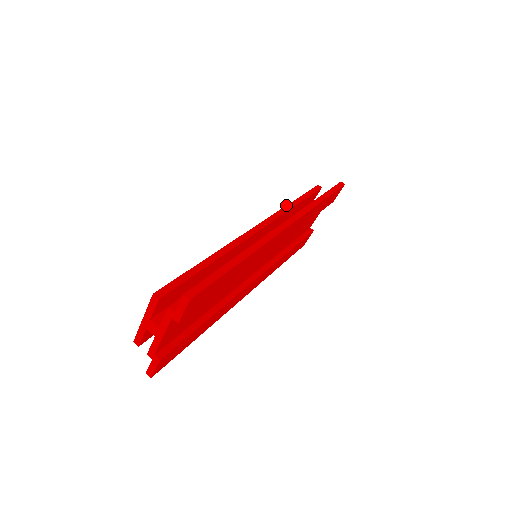
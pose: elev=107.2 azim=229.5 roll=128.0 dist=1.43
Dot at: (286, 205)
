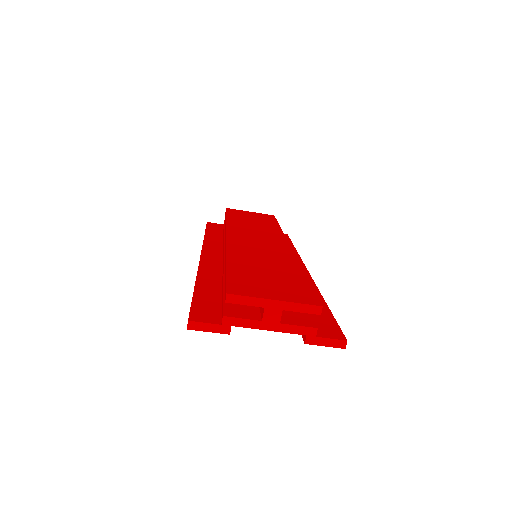
Dot at: occluded
